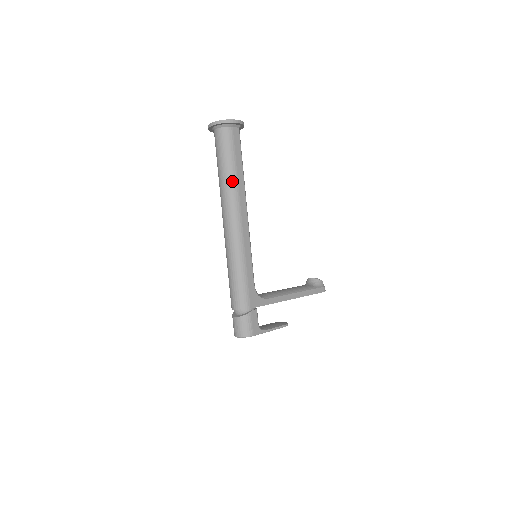
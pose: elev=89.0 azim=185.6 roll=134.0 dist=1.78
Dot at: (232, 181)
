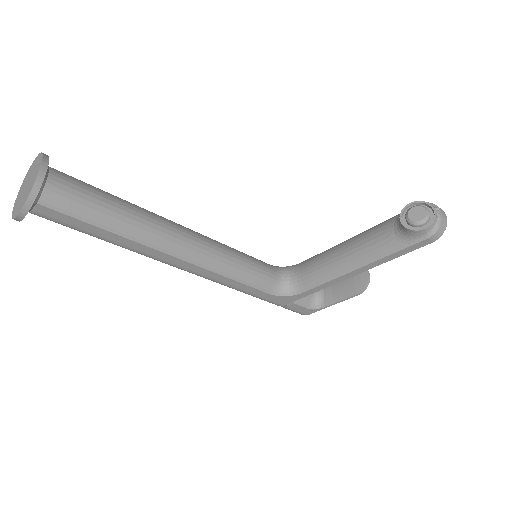
Dot at: occluded
